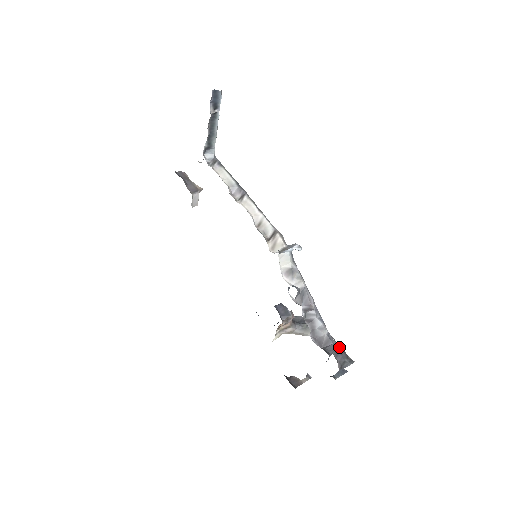
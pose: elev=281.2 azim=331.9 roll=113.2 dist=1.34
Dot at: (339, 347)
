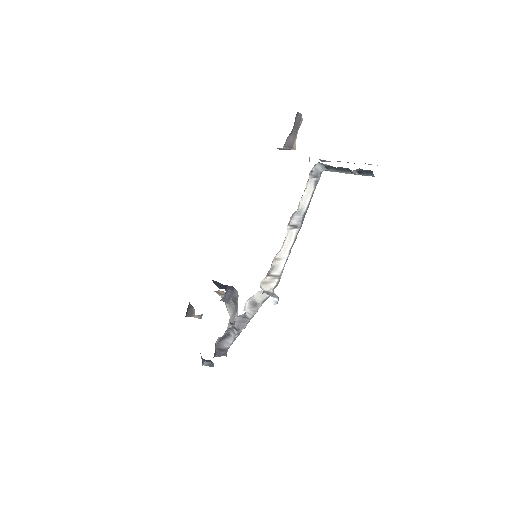
Dot at: occluded
